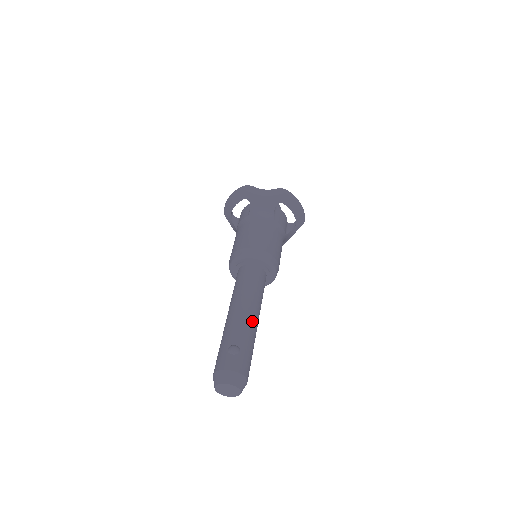
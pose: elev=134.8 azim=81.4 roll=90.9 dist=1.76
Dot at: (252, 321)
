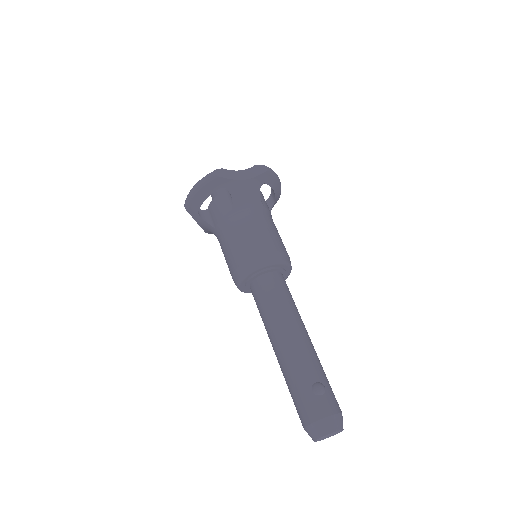
Dot at: (311, 343)
